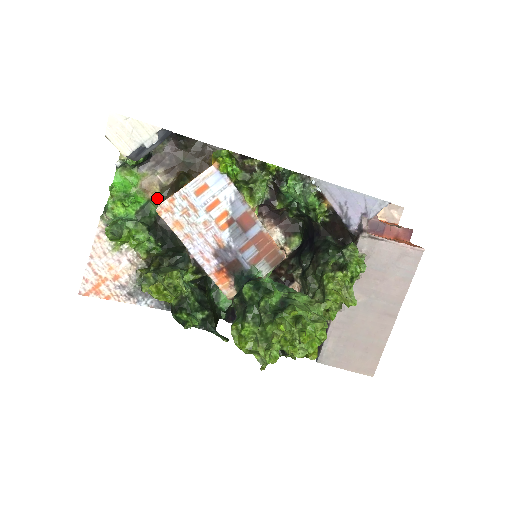
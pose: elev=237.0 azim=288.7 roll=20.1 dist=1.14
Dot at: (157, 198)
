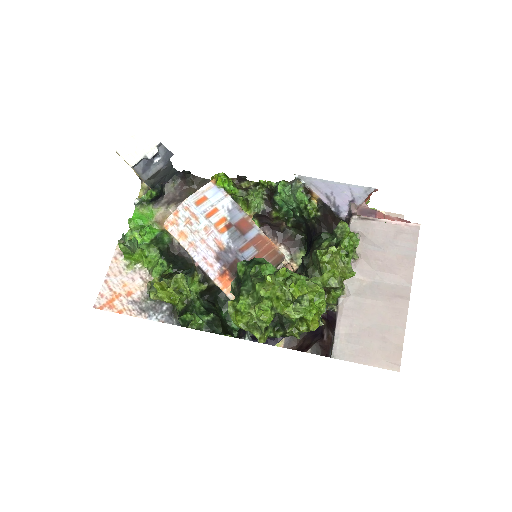
Dot at: occluded
